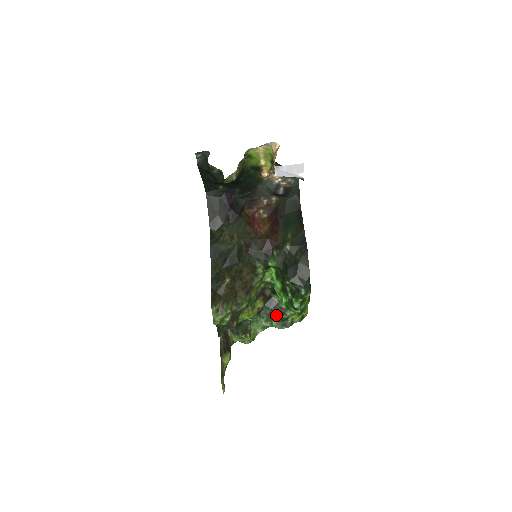
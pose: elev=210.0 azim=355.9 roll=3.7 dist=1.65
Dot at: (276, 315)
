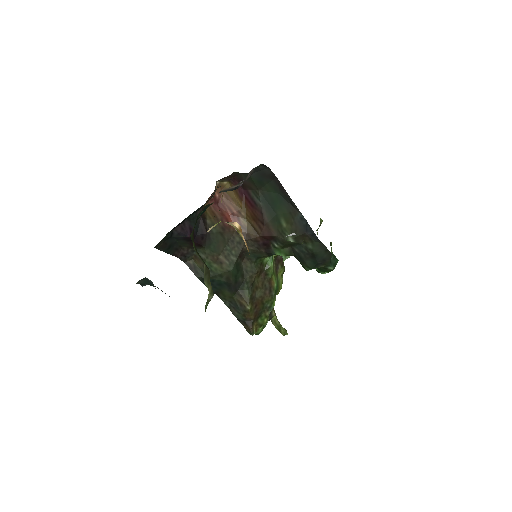
Dot at: occluded
